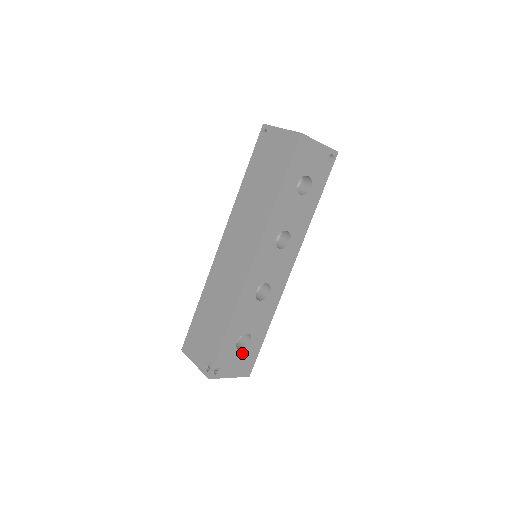
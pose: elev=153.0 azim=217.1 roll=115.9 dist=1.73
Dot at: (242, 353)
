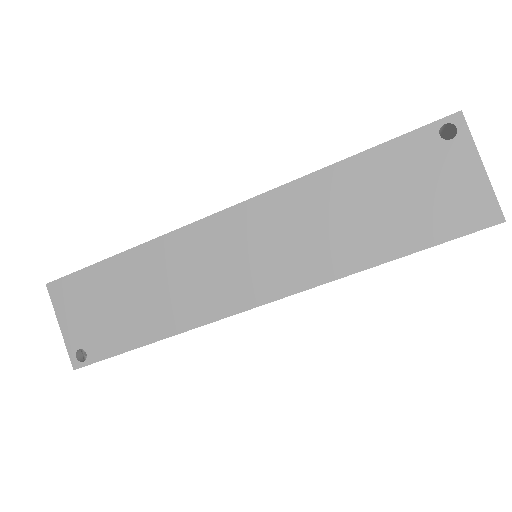
Dot at: occluded
